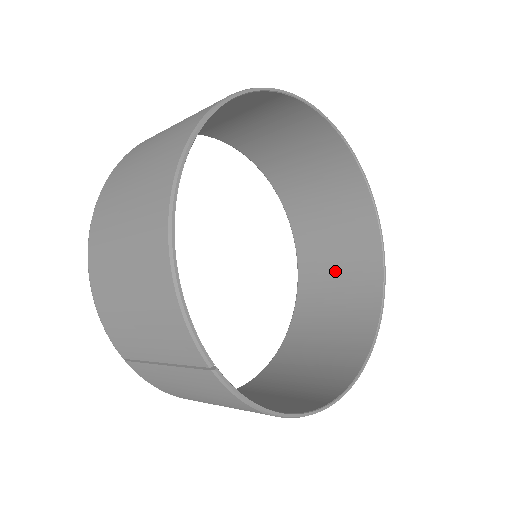
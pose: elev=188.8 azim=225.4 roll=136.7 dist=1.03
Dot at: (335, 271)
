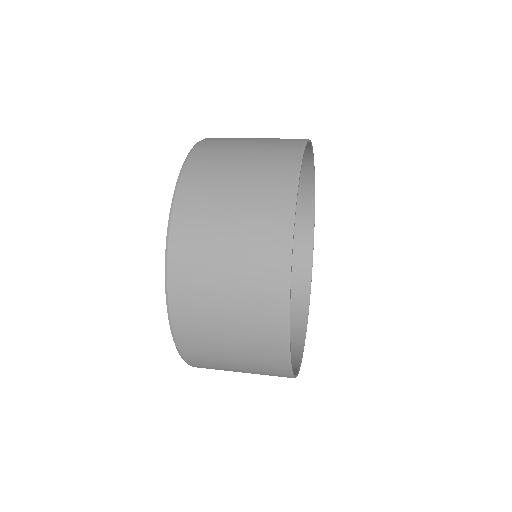
Dot at: occluded
